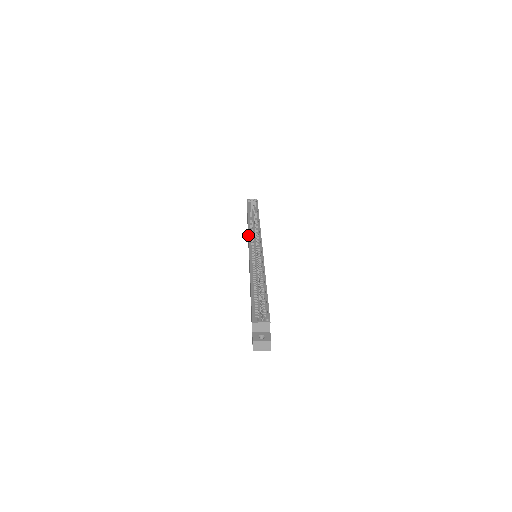
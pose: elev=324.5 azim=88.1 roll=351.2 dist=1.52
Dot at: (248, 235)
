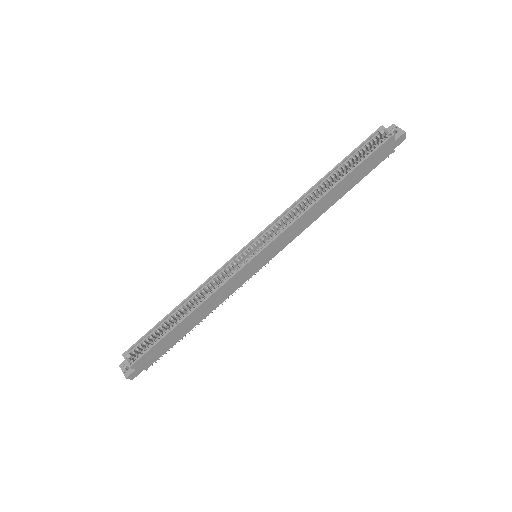
Dot at: occluded
